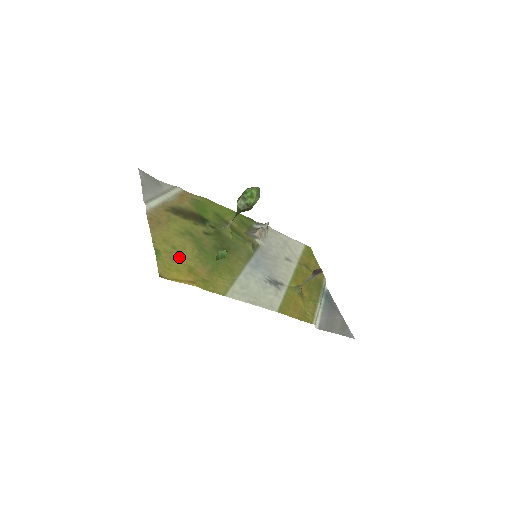
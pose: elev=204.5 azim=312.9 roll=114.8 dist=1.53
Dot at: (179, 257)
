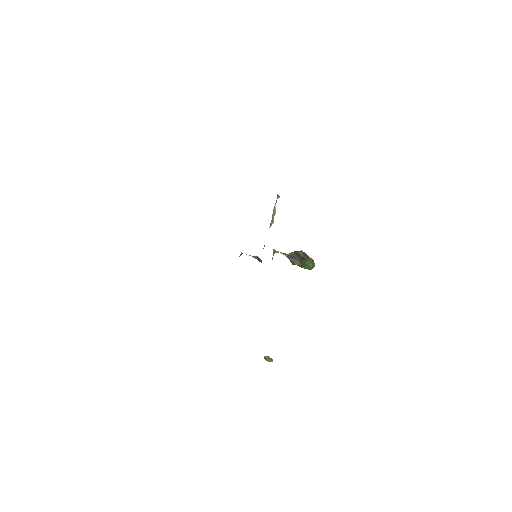
Dot at: occluded
